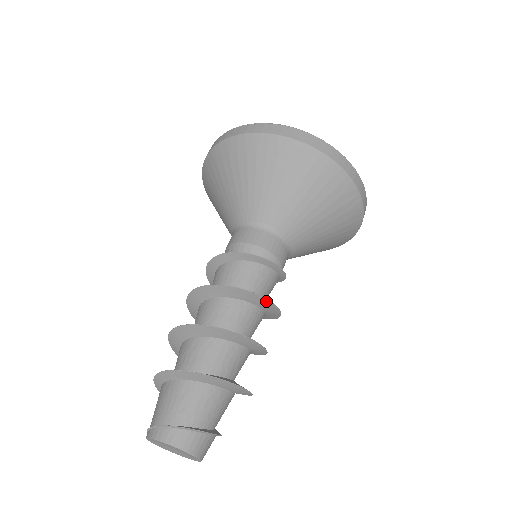
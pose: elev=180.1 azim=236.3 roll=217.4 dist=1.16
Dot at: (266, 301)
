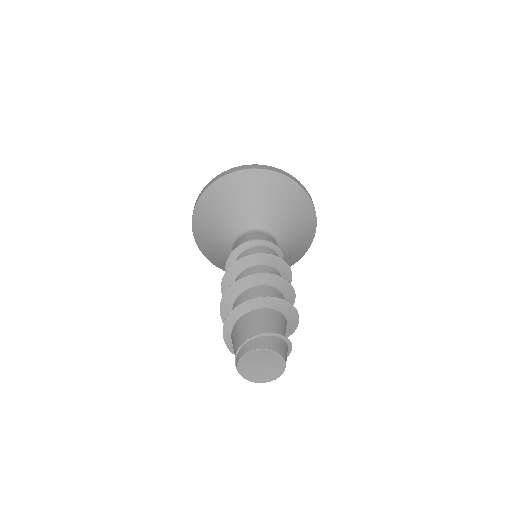
Dot at: (271, 257)
